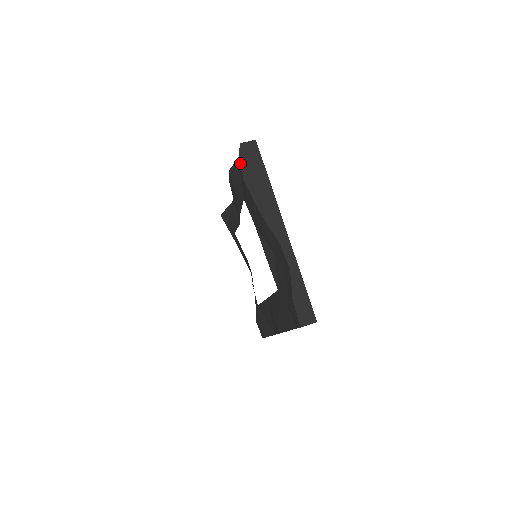
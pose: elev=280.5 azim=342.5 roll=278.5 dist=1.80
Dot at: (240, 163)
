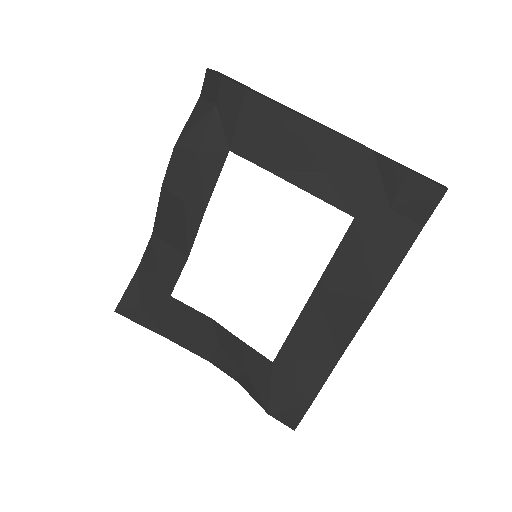
Dot at: (226, 78)
